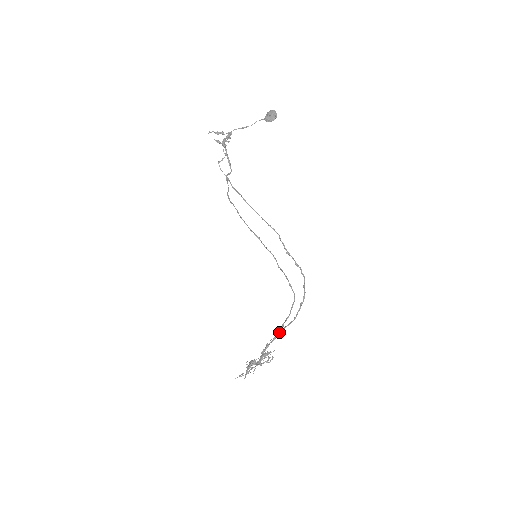
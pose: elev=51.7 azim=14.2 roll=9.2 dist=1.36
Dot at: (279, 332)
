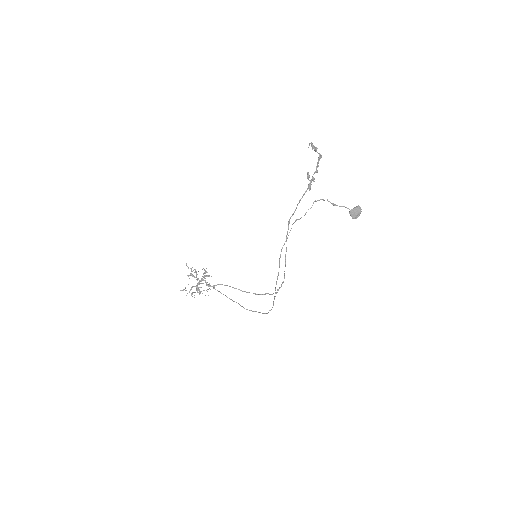
Dot at: (230, 299)
